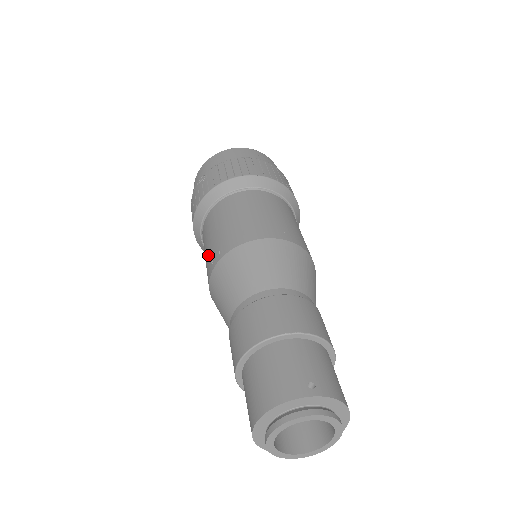
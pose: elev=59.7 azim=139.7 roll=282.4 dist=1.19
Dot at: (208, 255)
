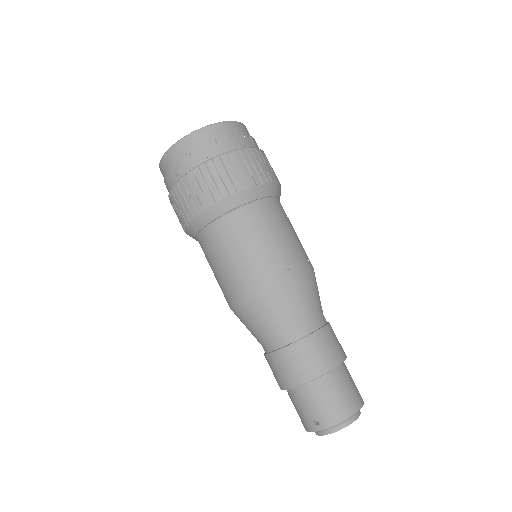
Dot at: occluded
